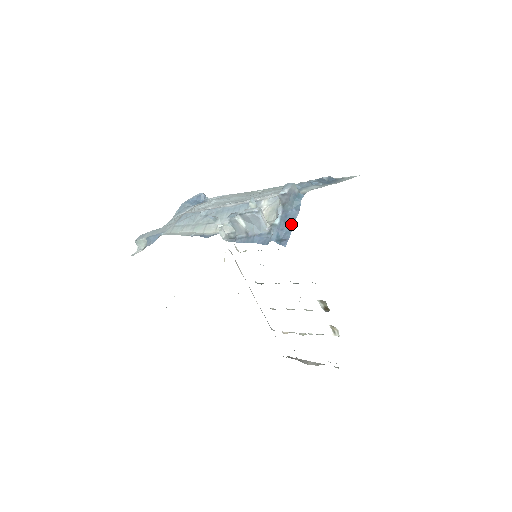
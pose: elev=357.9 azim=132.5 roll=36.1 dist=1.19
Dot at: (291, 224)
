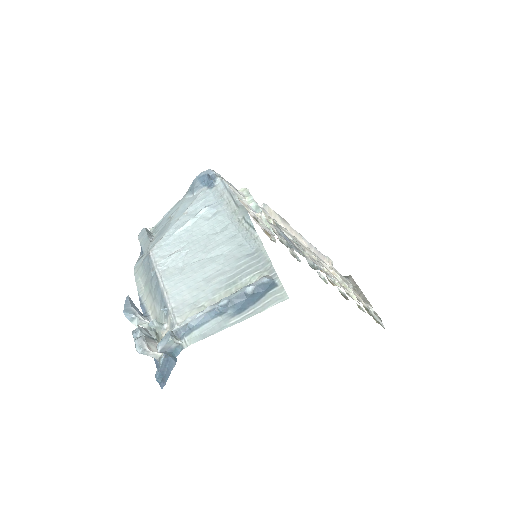
Dot at: (169, 372)
